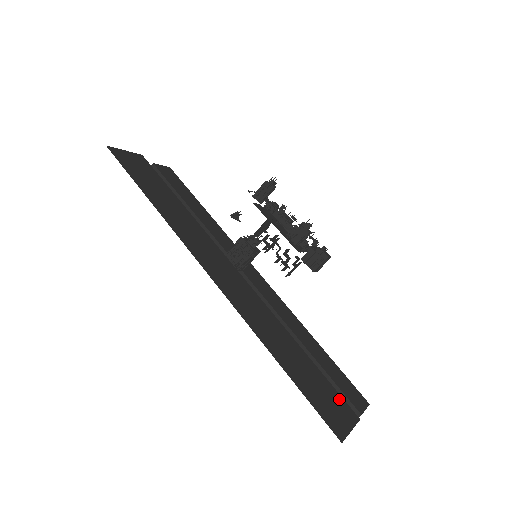
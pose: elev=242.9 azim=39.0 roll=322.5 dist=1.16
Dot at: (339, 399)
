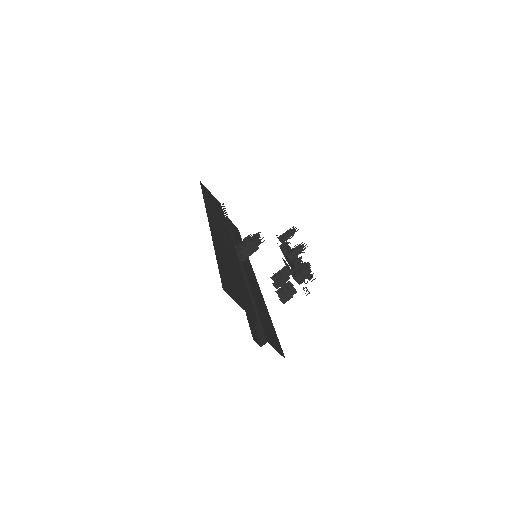
Dot at: (250, 306)
